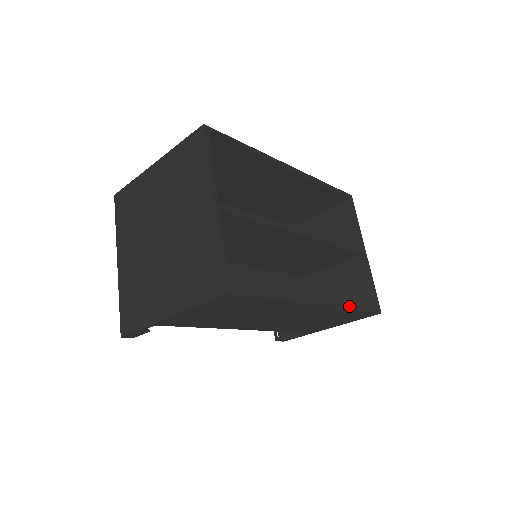
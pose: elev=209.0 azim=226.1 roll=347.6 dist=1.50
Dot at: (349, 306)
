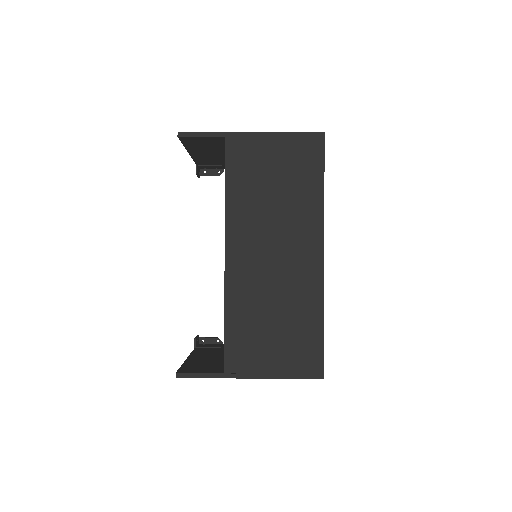
Dot at: occluded
